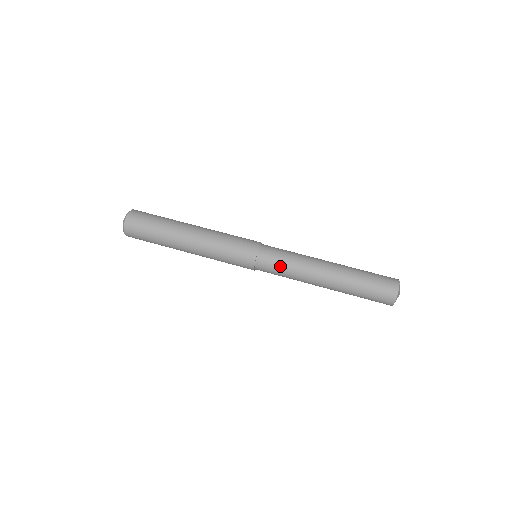
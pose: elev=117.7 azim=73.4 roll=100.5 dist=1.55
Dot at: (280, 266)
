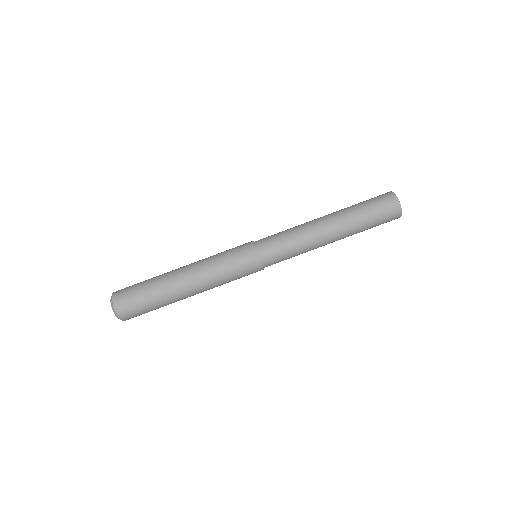
Dot at: (287, 256)
